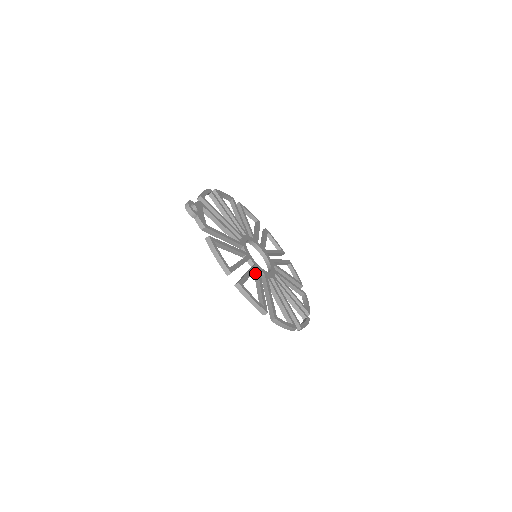
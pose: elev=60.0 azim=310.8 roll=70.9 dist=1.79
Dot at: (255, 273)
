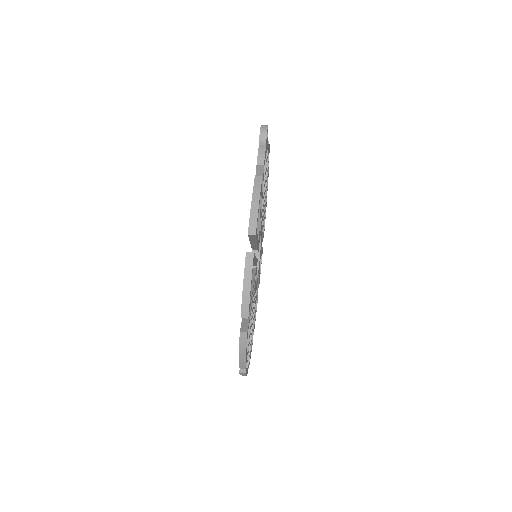
Dot at: occluded
